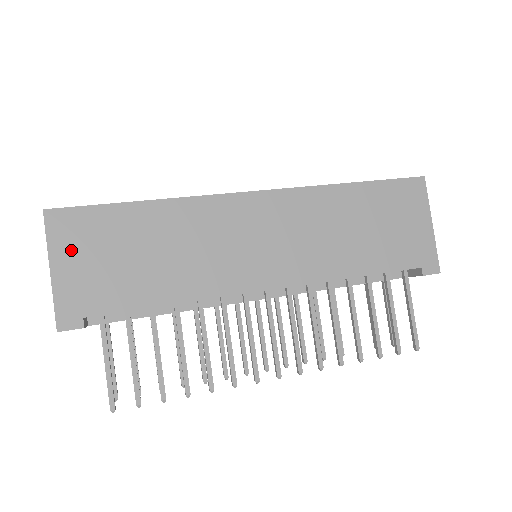
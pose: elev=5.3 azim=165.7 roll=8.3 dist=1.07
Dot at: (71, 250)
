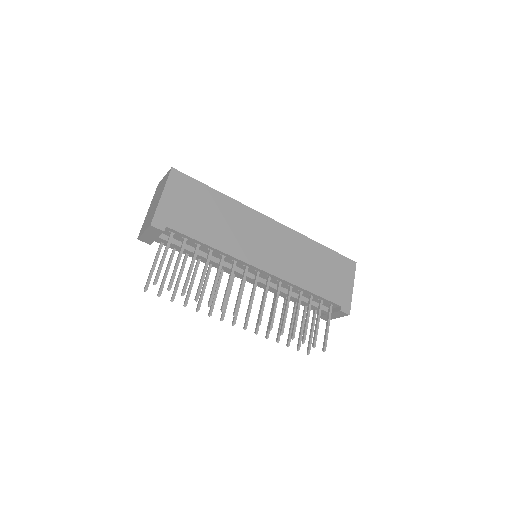
Dot at: (176, 192)
